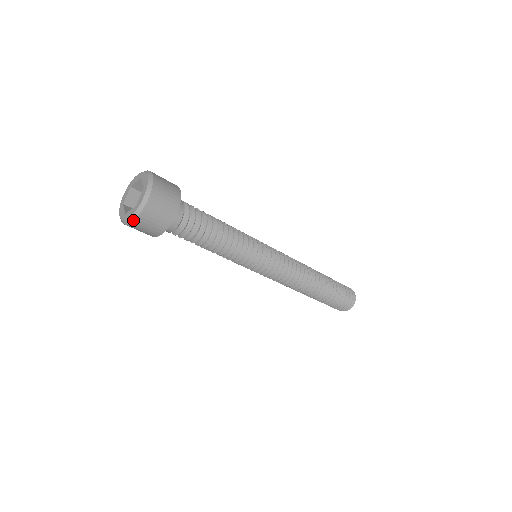
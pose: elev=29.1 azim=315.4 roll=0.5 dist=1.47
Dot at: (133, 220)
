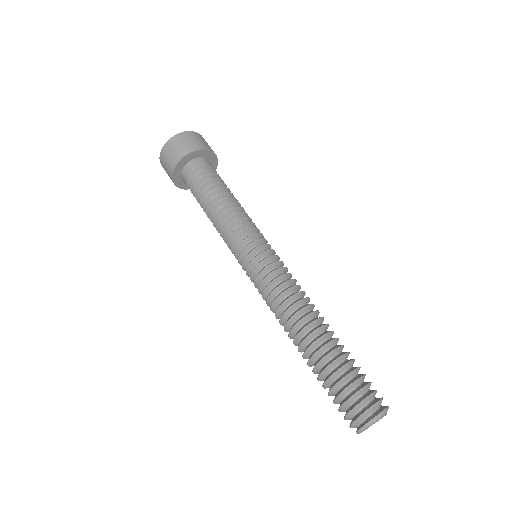
Dot at: (166, 142)
